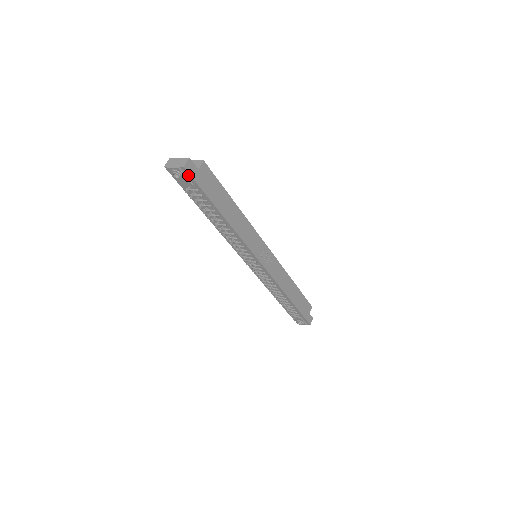
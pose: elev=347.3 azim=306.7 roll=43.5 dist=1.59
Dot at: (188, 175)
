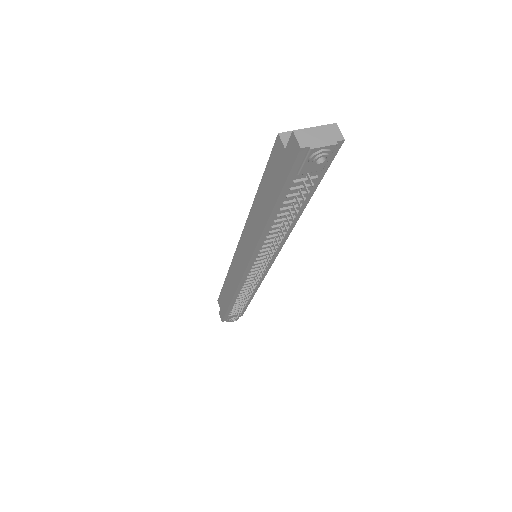
Dot at: (332, 154)
